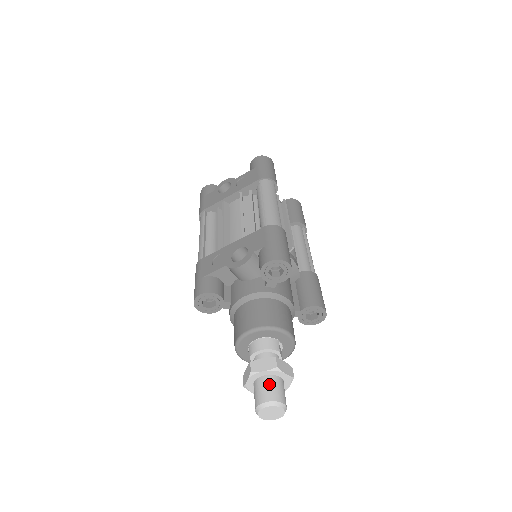
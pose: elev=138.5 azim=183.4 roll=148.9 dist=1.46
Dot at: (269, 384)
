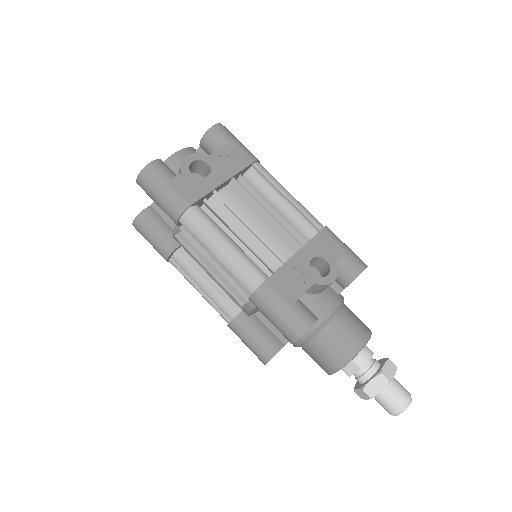
Dot at: (398, 384)
